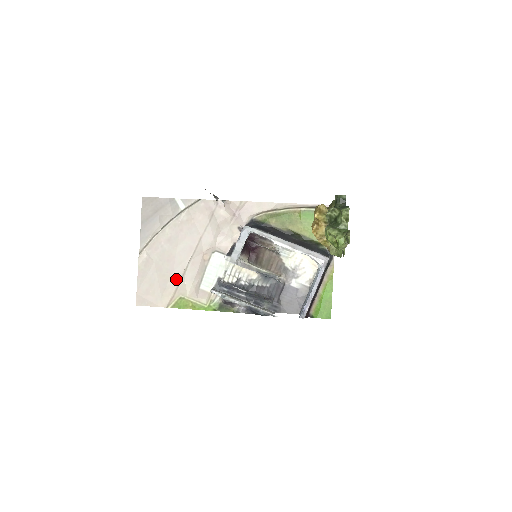
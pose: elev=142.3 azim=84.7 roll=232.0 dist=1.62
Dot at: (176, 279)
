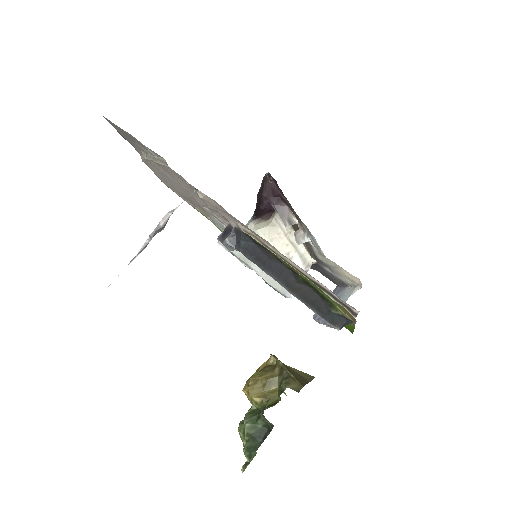
Dot at: occluded
